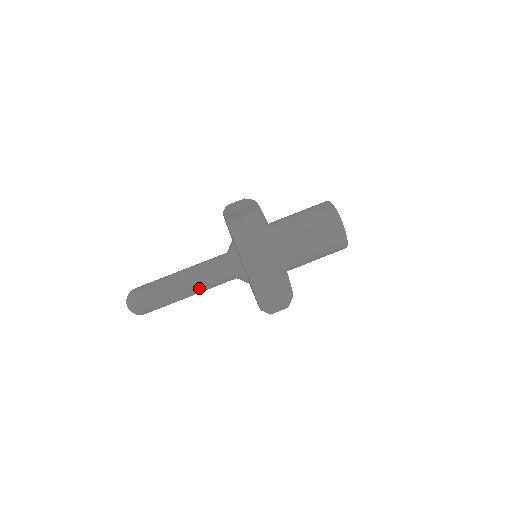
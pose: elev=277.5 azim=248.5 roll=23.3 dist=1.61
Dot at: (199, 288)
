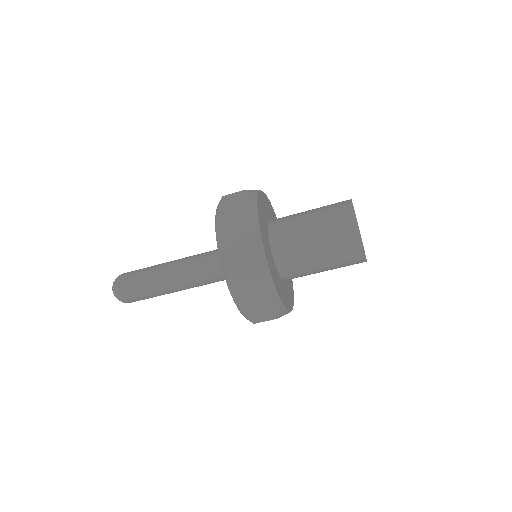
Dot at: occluded
